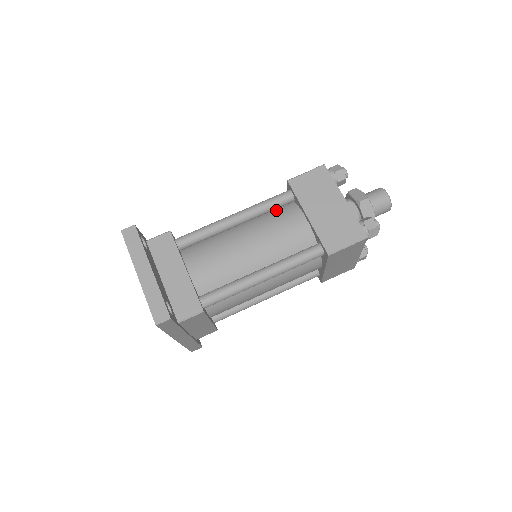
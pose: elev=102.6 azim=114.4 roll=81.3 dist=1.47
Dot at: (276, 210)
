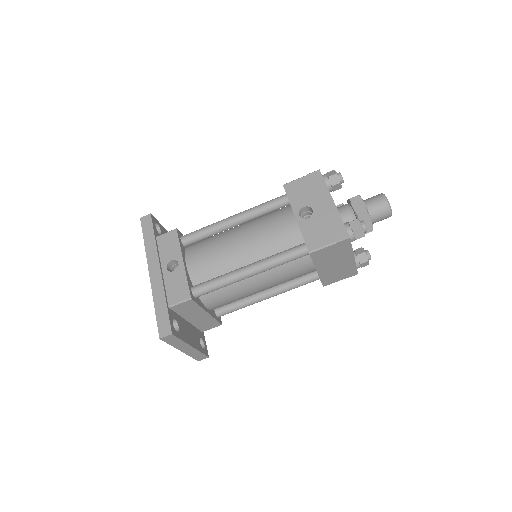
Dot at: occluded
